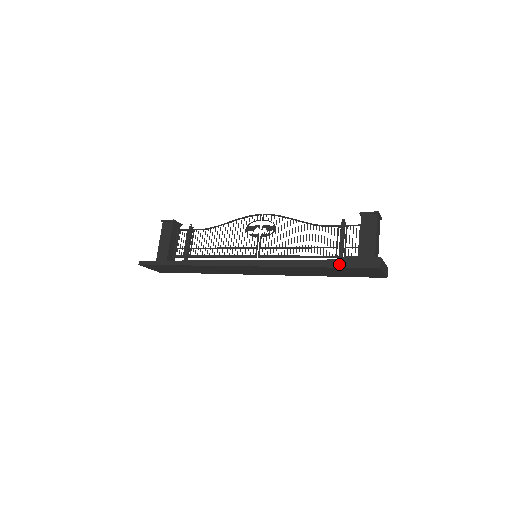
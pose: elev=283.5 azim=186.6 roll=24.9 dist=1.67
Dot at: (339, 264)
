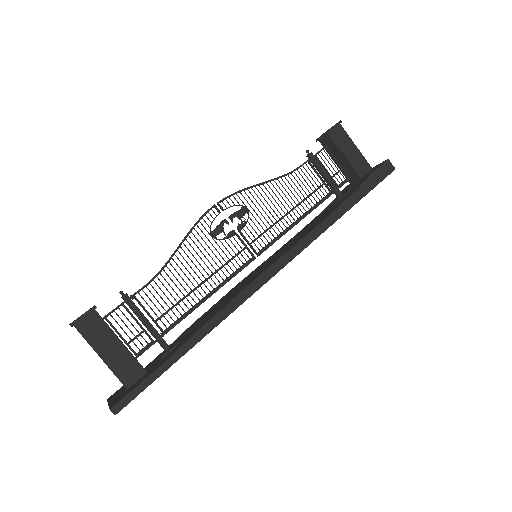
Dot at: (365, 191)
